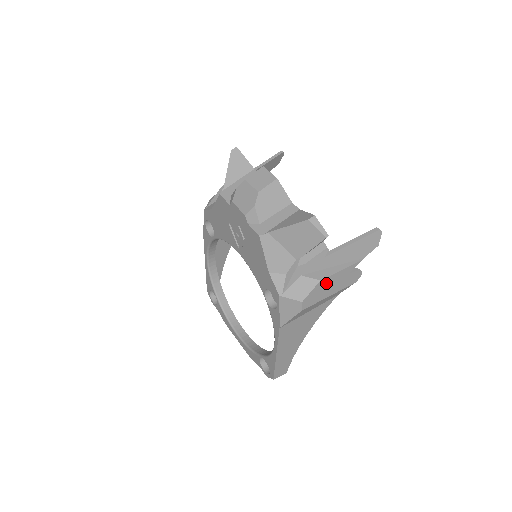
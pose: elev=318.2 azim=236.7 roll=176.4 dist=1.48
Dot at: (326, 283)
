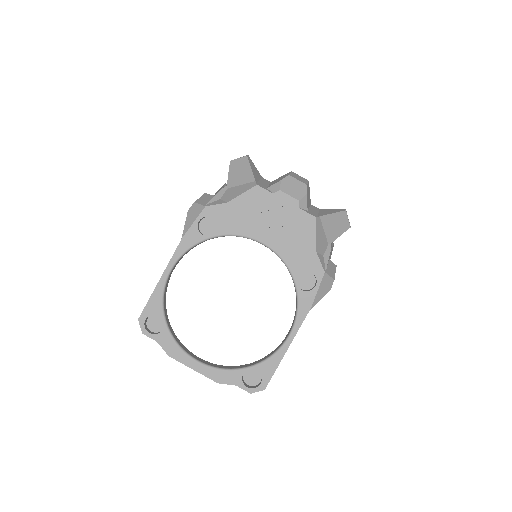
Dot at: occluded
